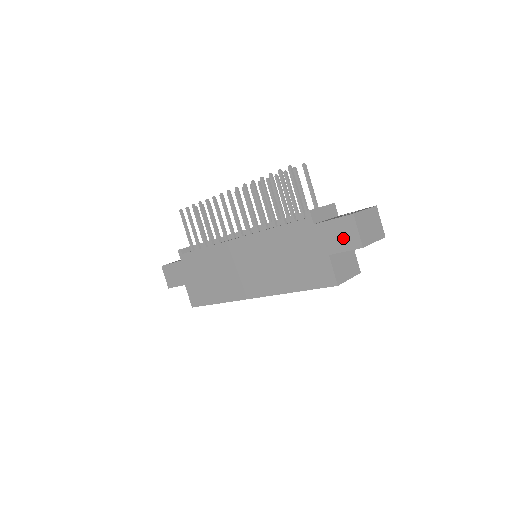
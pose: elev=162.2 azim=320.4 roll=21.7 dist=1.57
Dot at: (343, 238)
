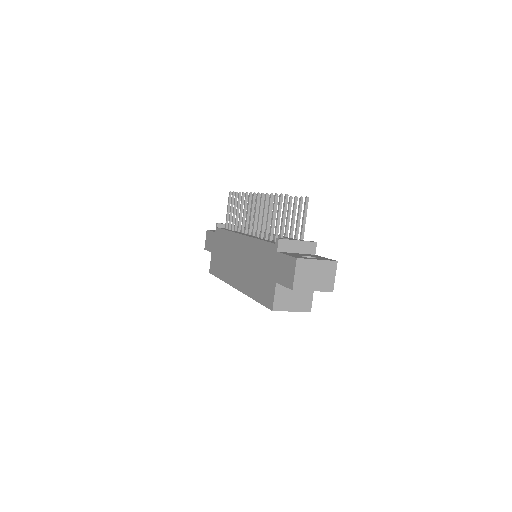
Dot at: (286, 274)
